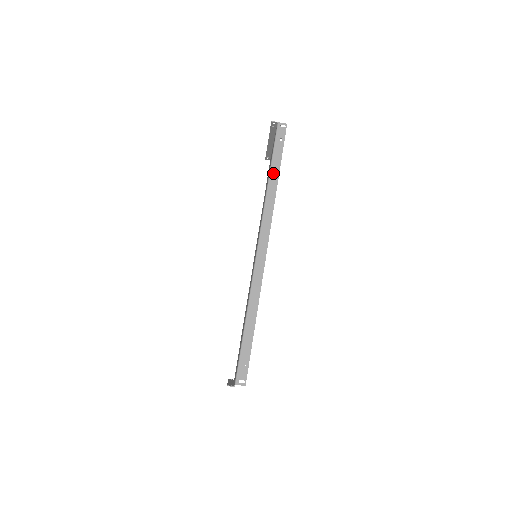
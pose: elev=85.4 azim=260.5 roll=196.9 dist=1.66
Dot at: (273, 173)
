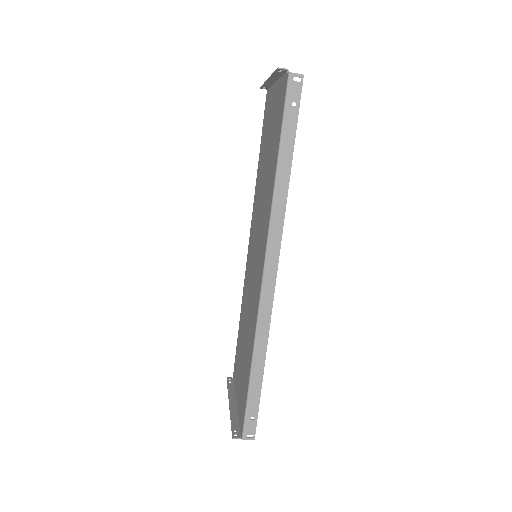
Dot at: (282, 163)
